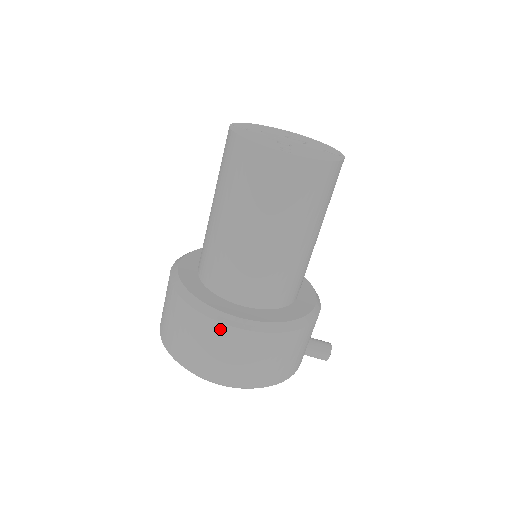
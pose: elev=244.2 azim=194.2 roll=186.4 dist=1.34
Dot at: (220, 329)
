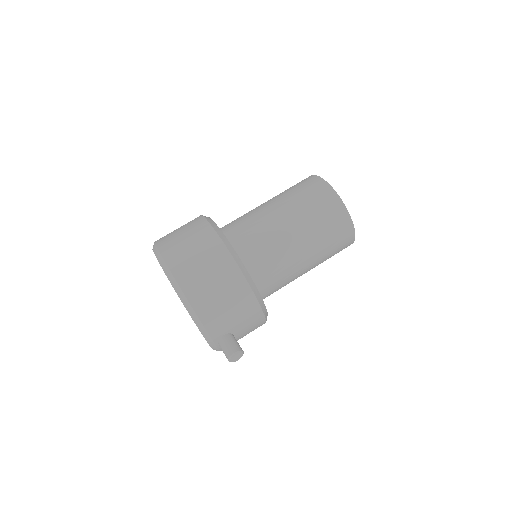
Dot at: (207, 229)
